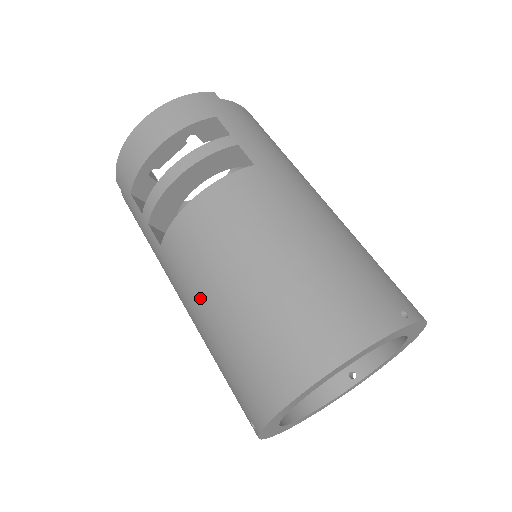
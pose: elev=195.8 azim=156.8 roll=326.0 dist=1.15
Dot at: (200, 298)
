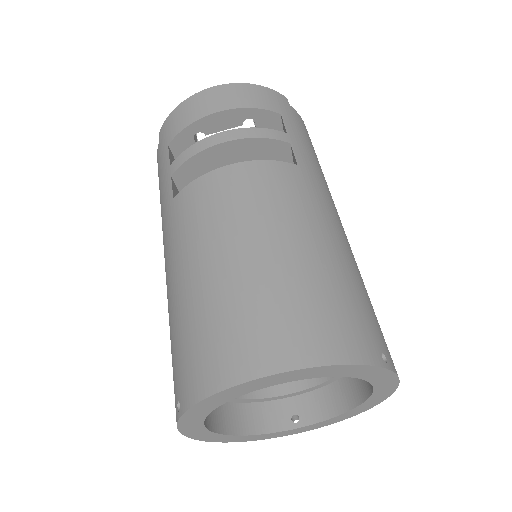
Dot at: (189, 256)
